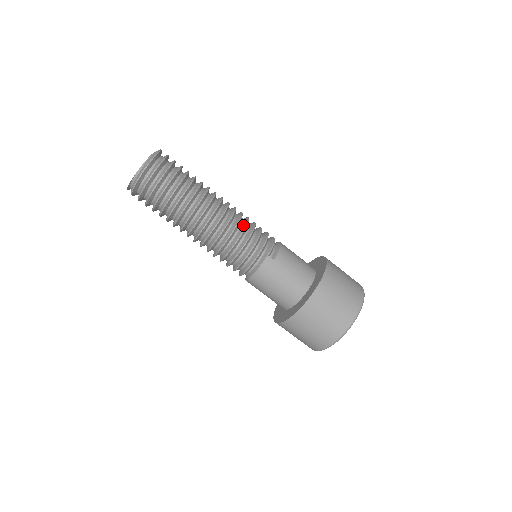
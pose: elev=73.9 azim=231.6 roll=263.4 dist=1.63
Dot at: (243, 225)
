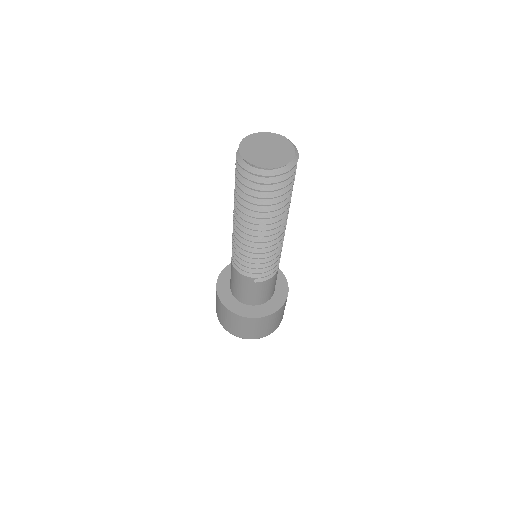
Dot at: (268, 253)
